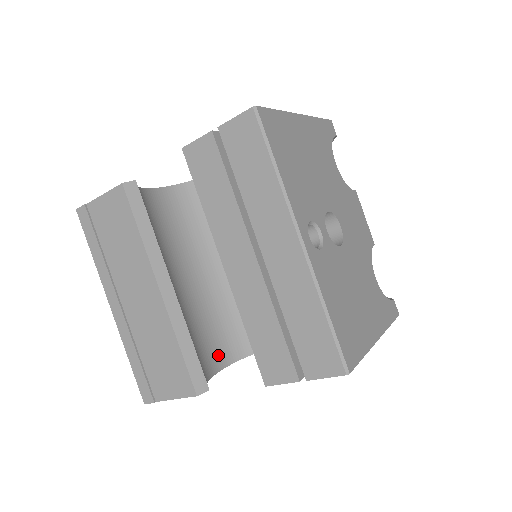
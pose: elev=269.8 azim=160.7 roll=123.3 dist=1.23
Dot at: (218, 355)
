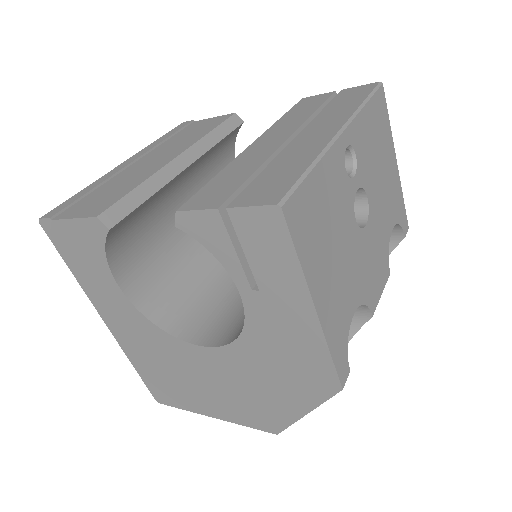
Dot at: (134, 278)
